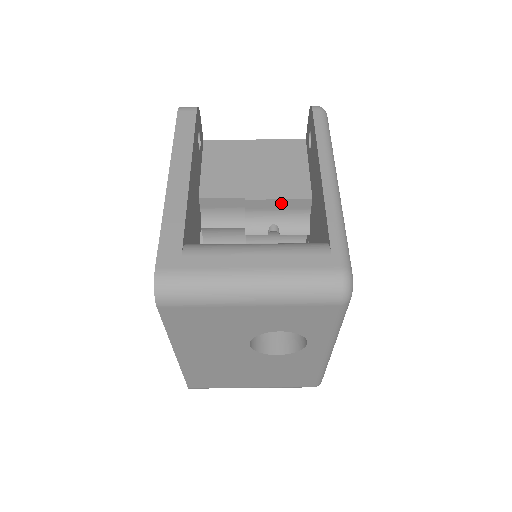
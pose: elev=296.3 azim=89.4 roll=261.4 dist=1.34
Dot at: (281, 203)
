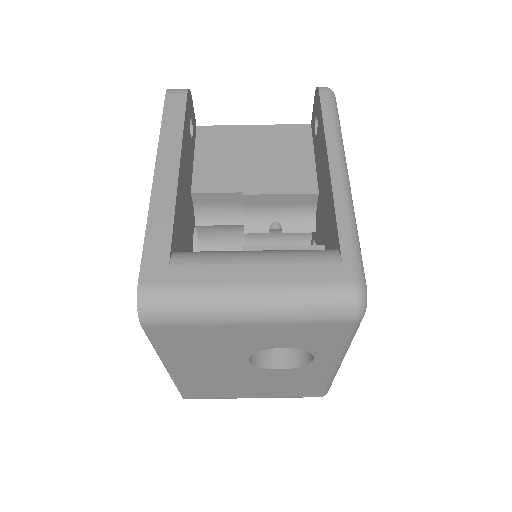
Dot at: (284, 198)
